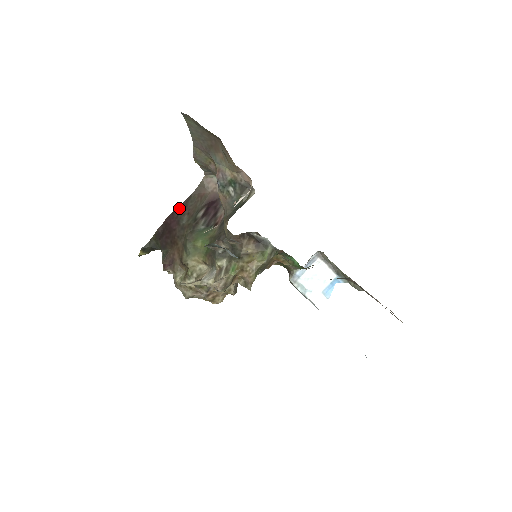
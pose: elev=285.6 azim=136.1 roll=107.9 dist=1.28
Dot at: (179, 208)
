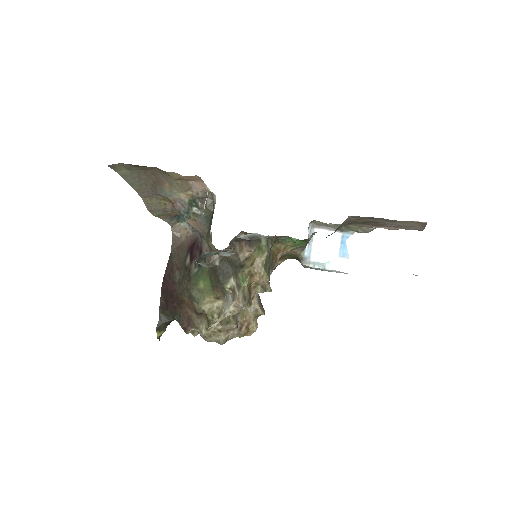
Dot at: (167, 270)
